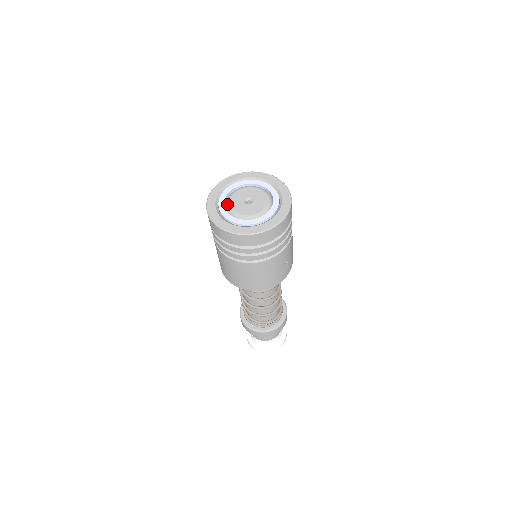
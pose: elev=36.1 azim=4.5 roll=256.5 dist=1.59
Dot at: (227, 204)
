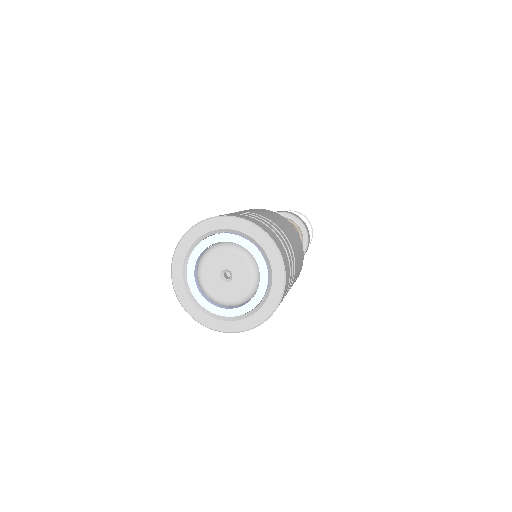
Dot at: (198, 278)
